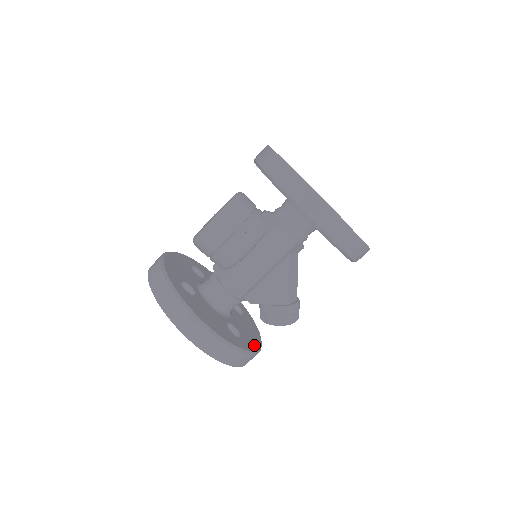
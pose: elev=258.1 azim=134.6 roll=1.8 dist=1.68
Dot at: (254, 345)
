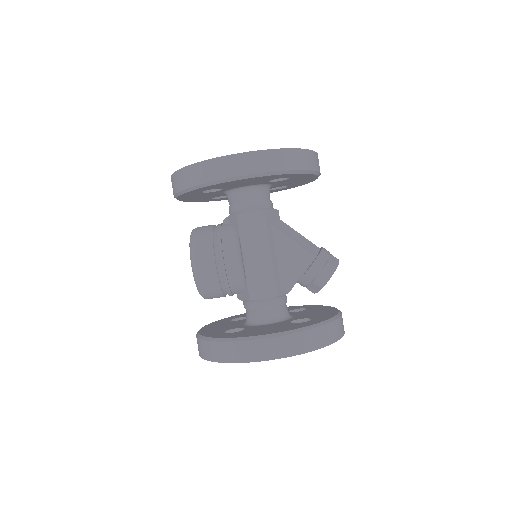
Dot at: (330, 315)
